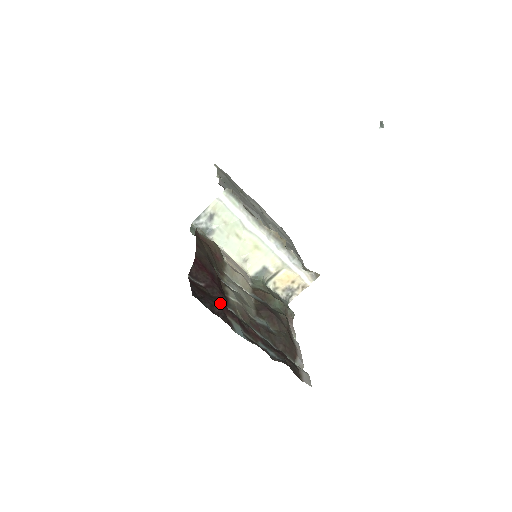
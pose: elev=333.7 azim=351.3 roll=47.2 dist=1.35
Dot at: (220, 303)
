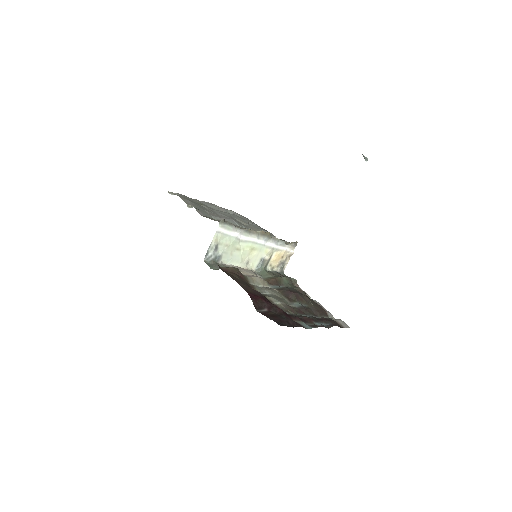
Dot at: (286, 316)
